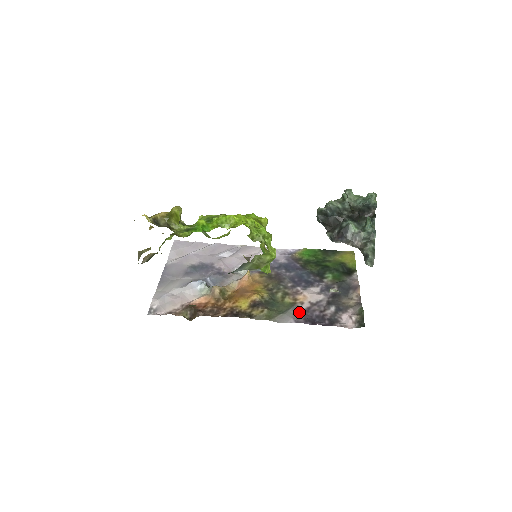
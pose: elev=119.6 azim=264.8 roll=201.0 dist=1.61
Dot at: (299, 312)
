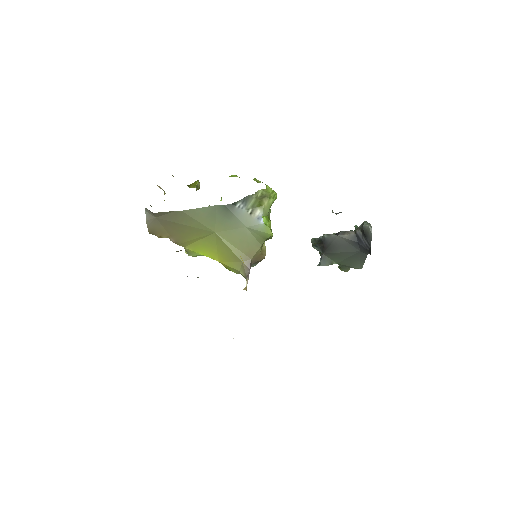
Dot at: occluded
